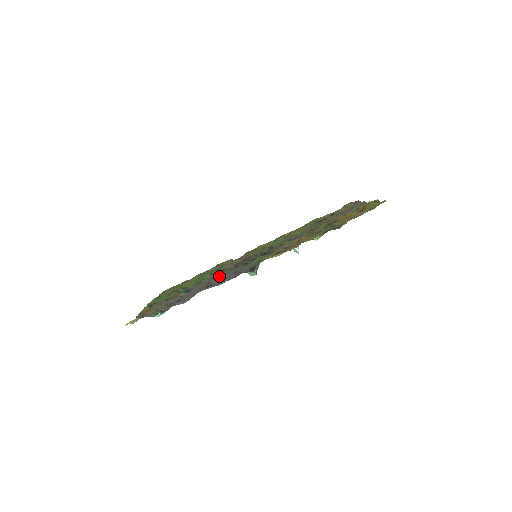
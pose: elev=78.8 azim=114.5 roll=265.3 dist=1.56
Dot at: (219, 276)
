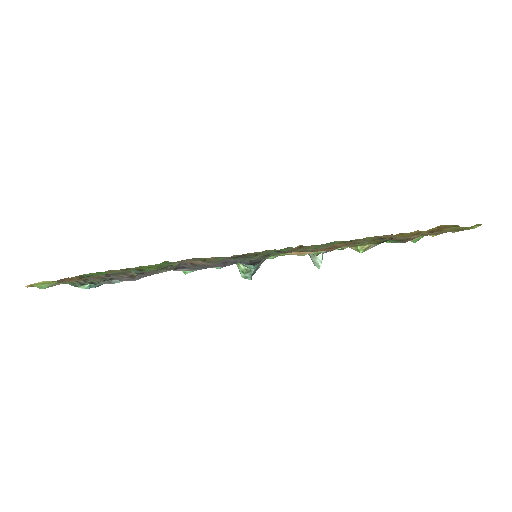
Dot at: occluded
